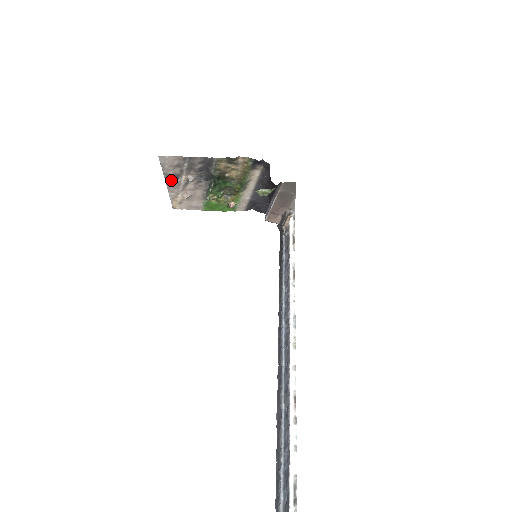
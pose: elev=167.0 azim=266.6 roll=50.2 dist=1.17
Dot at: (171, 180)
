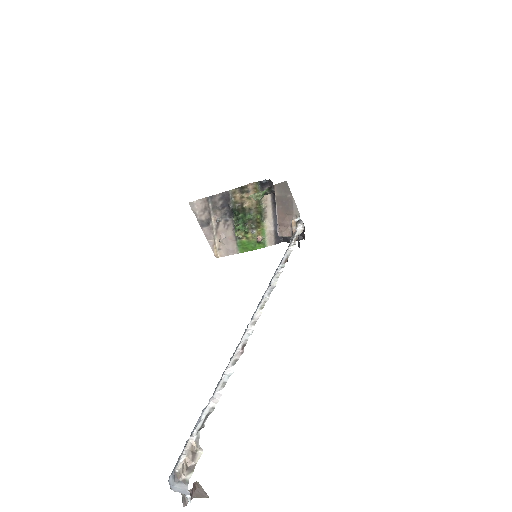
Dot at: (205, 226)
